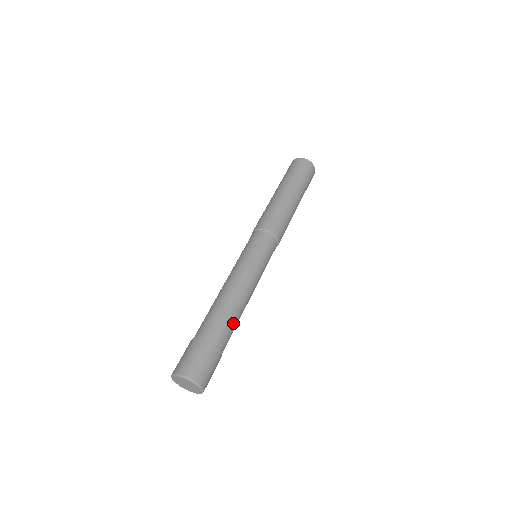
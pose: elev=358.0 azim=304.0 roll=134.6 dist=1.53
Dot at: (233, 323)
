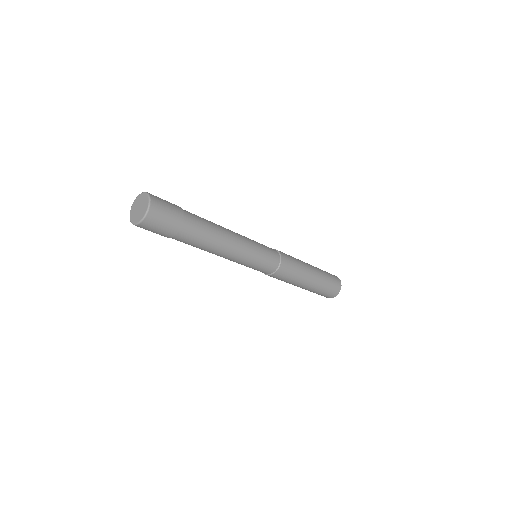
Dot at: (207, 227)
